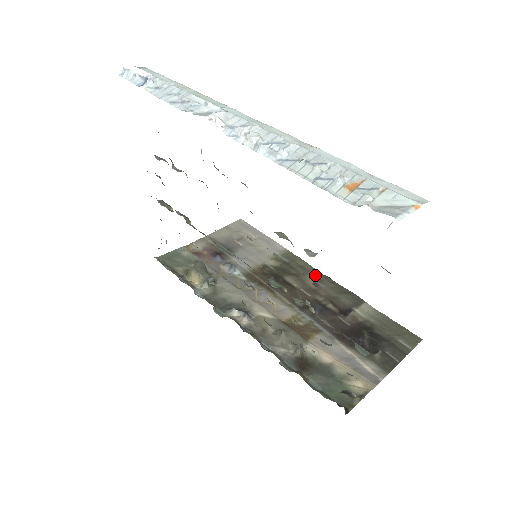
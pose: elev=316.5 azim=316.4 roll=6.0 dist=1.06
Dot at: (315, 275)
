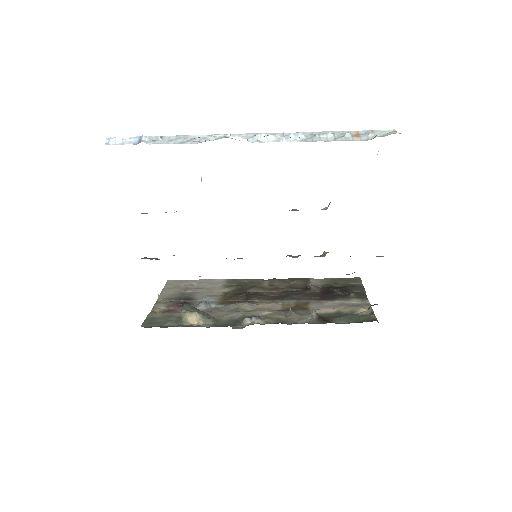
Dot at: (263, 282)
